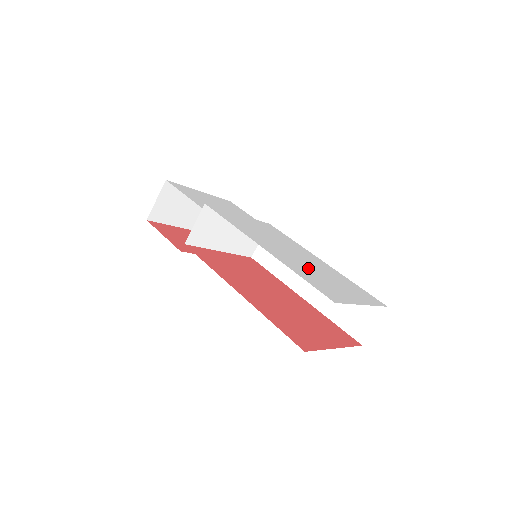
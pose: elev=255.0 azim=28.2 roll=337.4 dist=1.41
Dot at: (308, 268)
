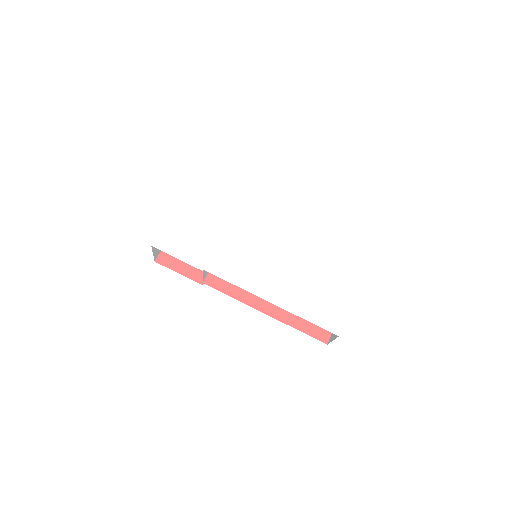
Dot at: (306, 283)
